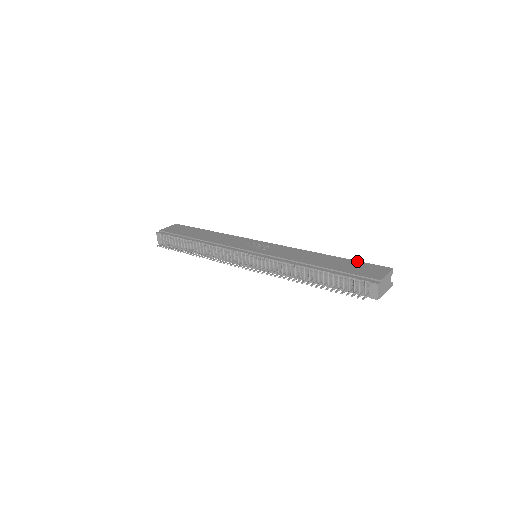
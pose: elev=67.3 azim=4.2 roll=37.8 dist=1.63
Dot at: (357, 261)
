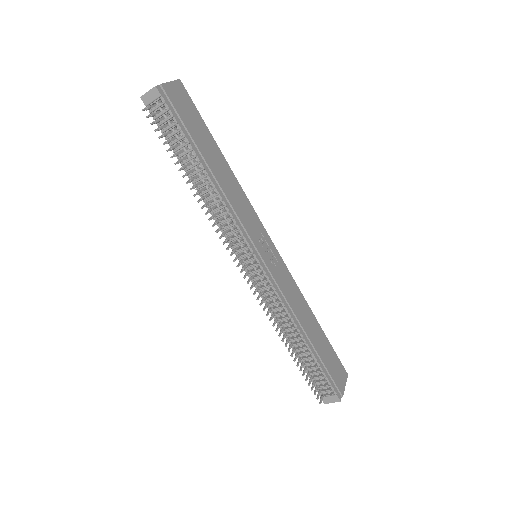
Dot at: (331, 346)
